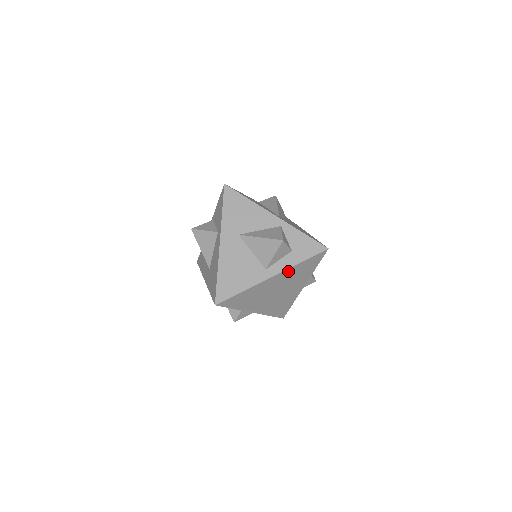
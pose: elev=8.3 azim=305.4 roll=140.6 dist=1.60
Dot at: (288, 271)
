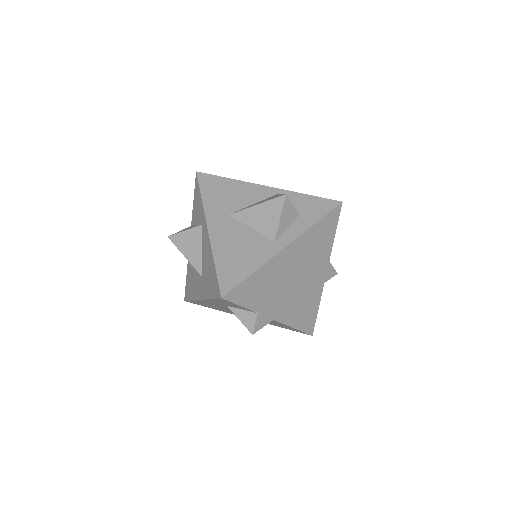
Dot at: (303, 239)
